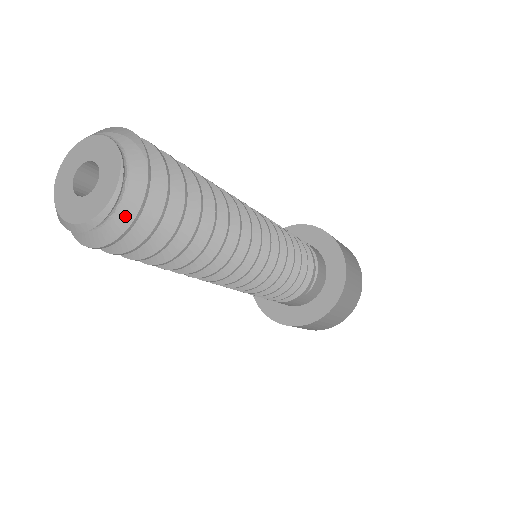
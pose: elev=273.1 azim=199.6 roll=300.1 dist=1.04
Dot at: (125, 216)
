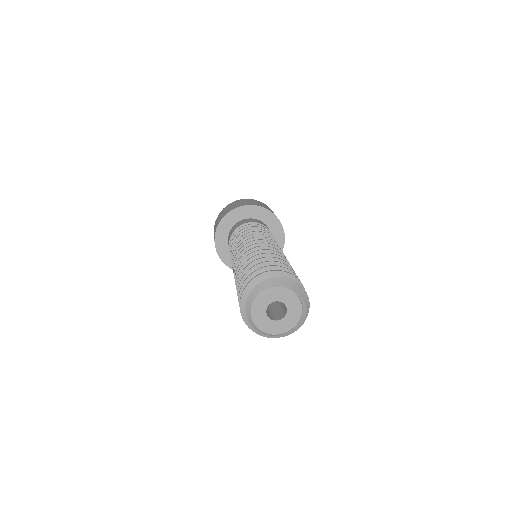
Dot at: occluded
